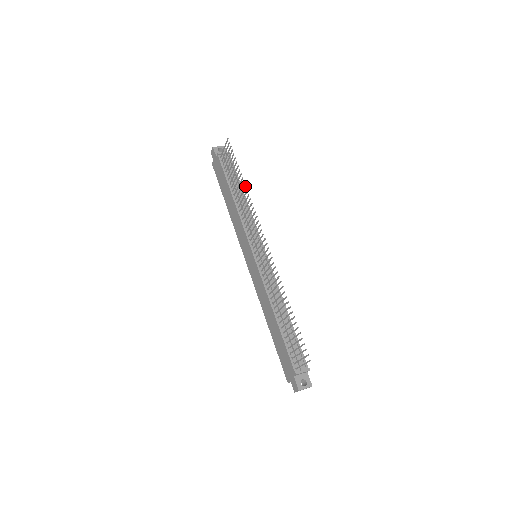
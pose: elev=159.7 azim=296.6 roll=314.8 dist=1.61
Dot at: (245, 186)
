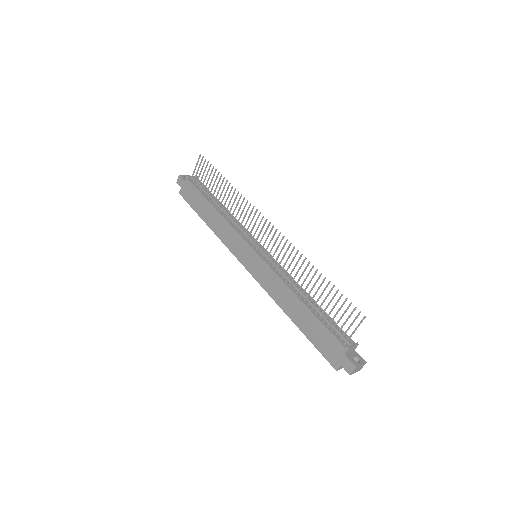
Dot at: (232, 186)
